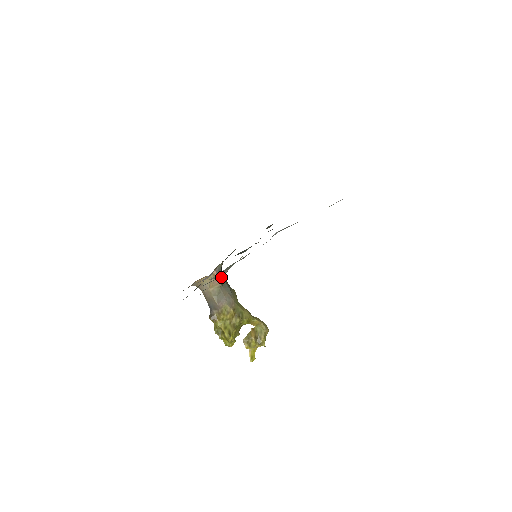
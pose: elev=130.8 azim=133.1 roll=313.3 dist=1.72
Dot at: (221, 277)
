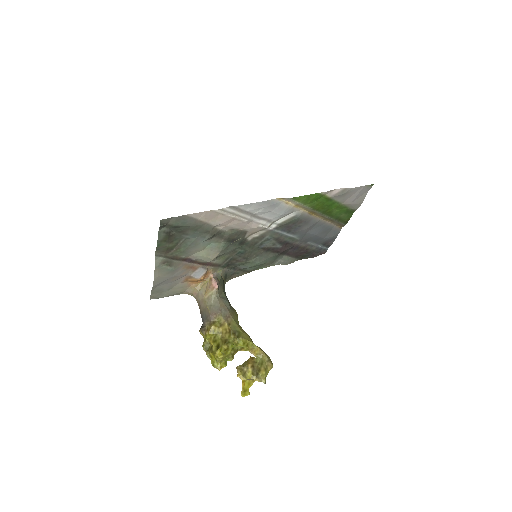
Dot at: (218, 281)
